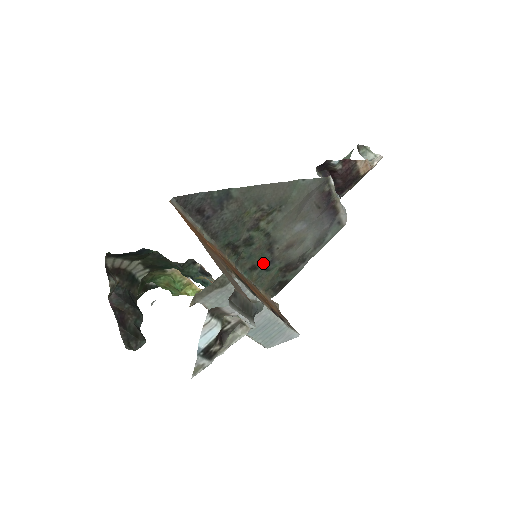
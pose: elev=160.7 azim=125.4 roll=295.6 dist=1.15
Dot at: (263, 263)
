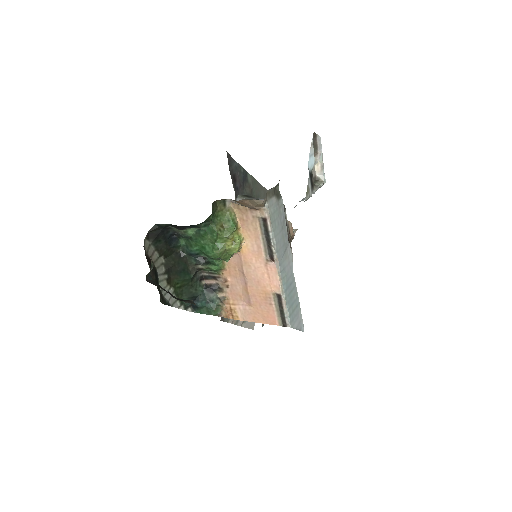
Dot at: occluded
